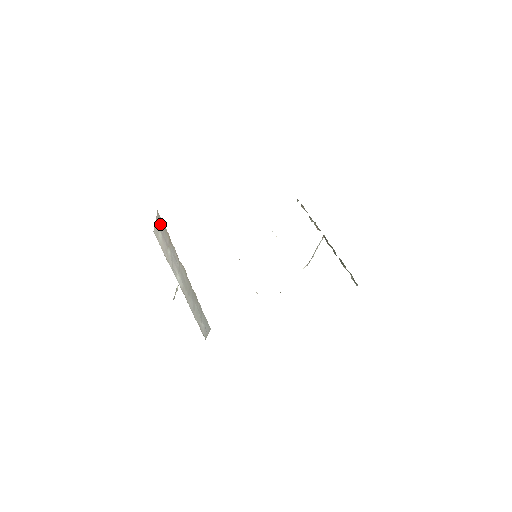
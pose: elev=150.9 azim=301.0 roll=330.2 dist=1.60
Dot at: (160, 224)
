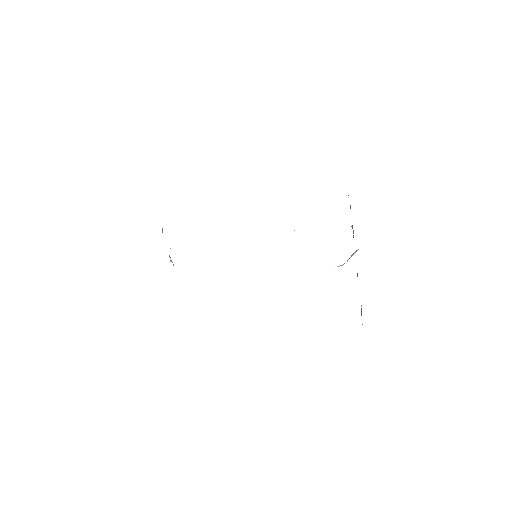
Dot at: occluded
